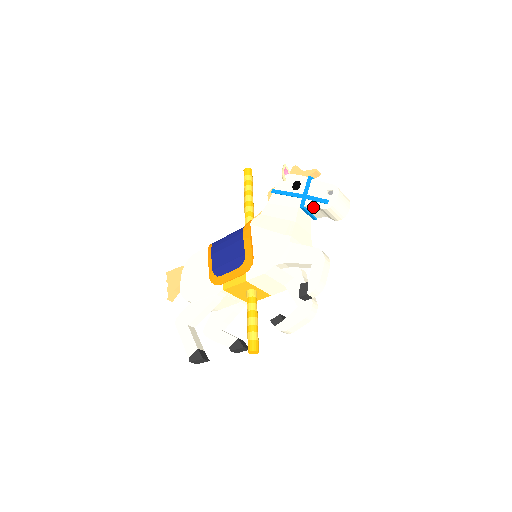
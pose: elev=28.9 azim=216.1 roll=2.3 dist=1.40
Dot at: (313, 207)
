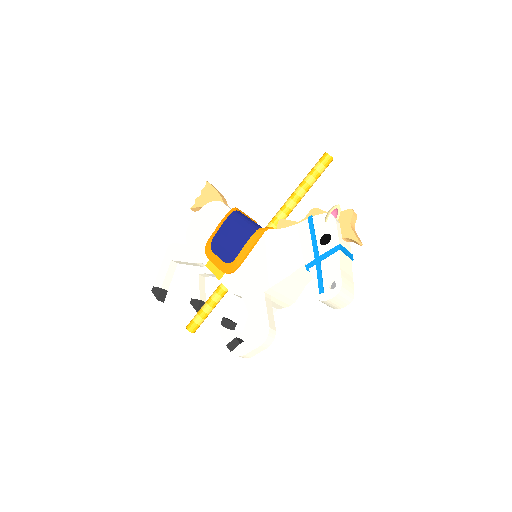
Dot at: (314, 278)
